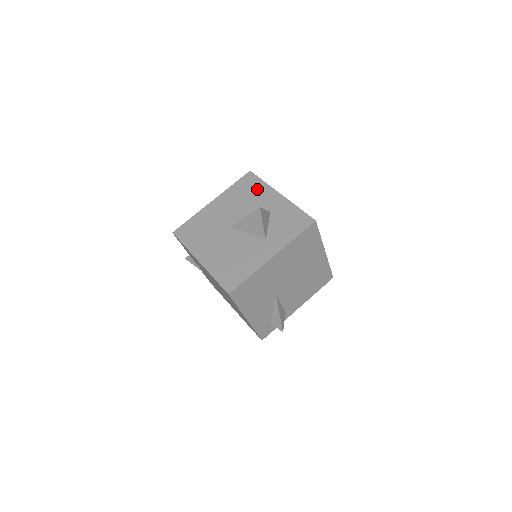
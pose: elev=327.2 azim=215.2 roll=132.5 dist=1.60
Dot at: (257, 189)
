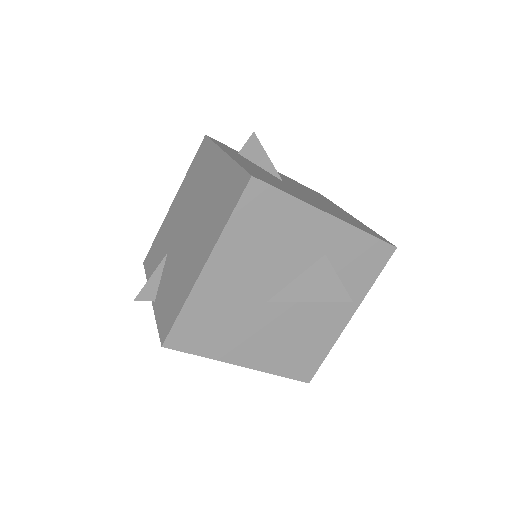
Dot at: (286, 217)
